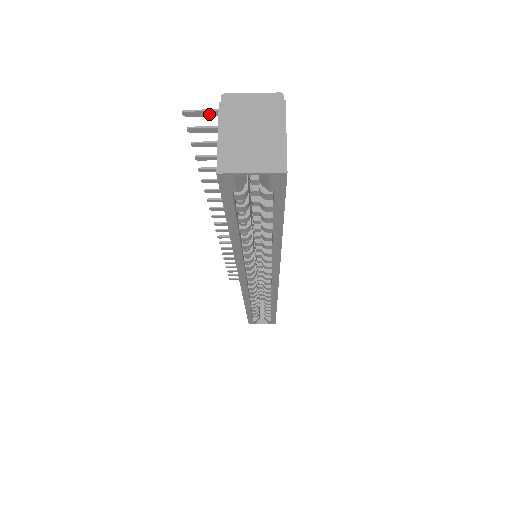
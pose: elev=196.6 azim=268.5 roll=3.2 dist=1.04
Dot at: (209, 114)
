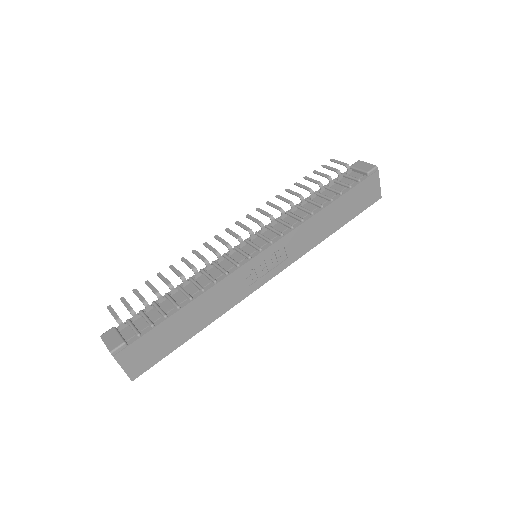
Dot at: (114, 313)
